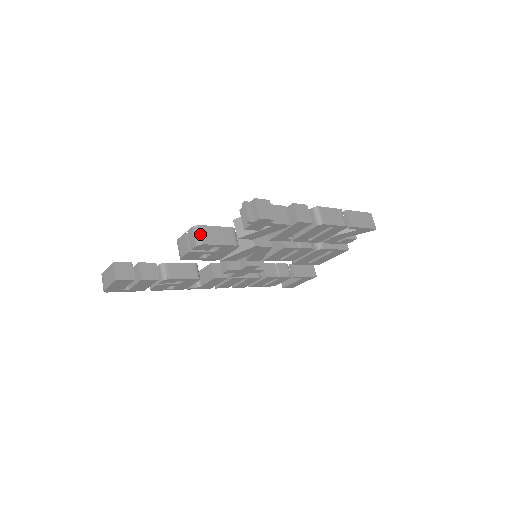
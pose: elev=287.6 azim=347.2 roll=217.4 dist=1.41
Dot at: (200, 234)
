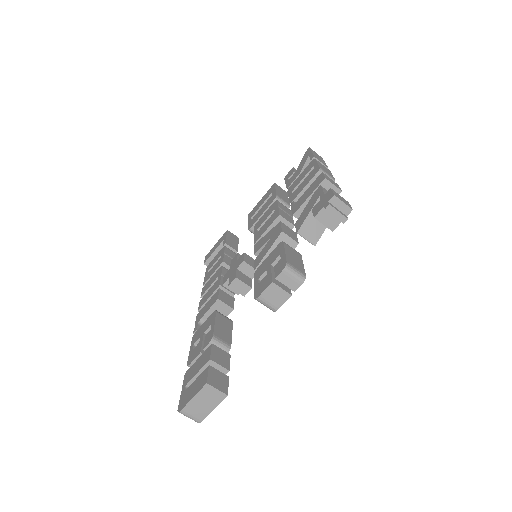
Dot at: (296, 270)
